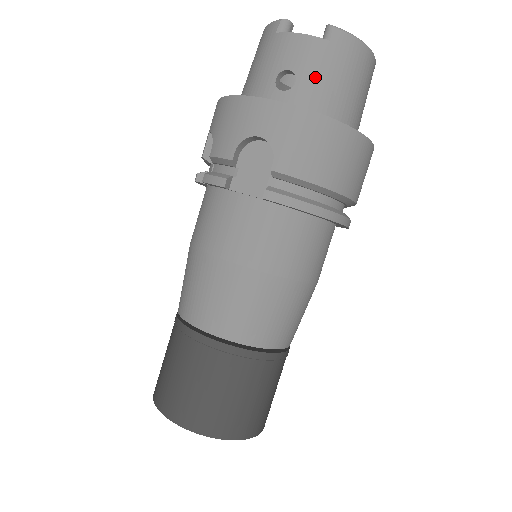
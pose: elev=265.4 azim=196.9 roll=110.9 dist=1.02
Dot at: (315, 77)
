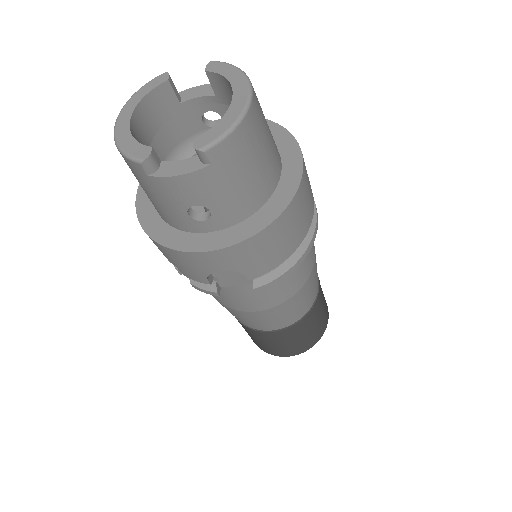
Dot at: (223, 197)
